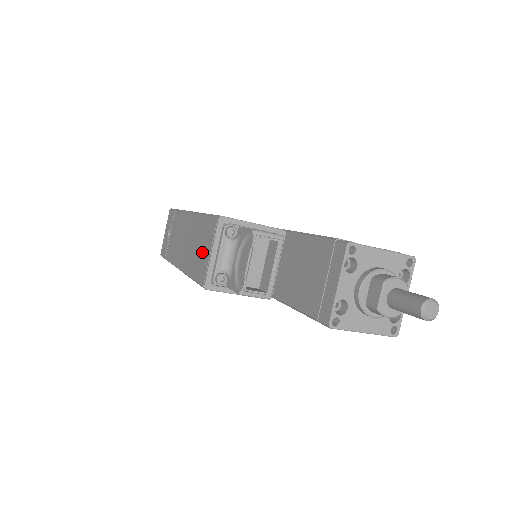
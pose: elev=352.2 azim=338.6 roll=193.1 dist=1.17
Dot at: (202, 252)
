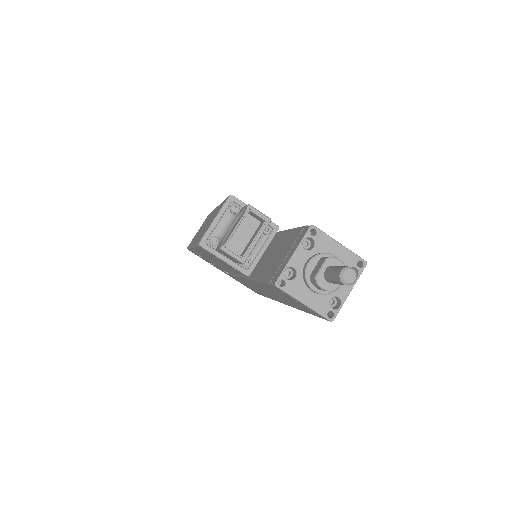
Dot at: occluded
